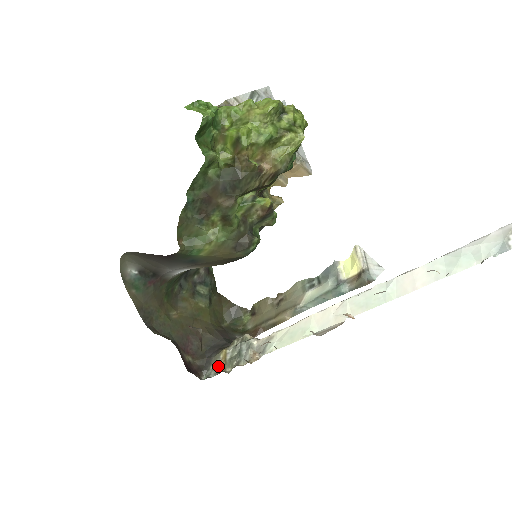
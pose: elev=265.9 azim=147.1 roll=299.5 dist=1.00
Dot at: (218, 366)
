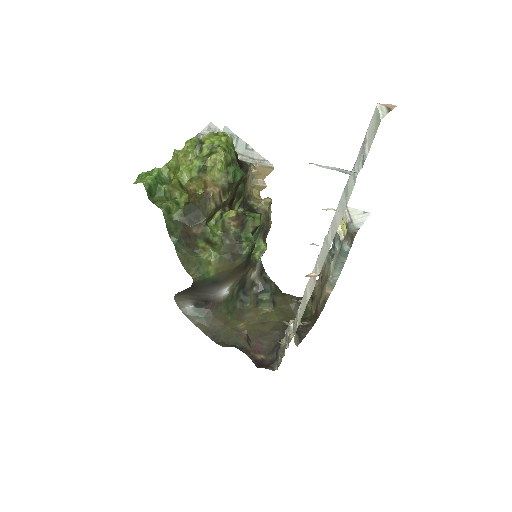
Dot at: occluded
